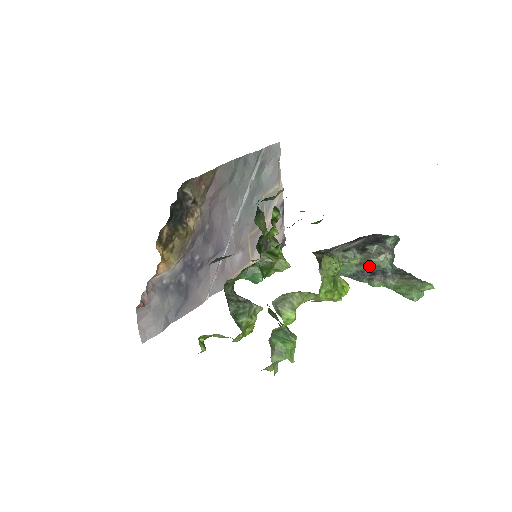
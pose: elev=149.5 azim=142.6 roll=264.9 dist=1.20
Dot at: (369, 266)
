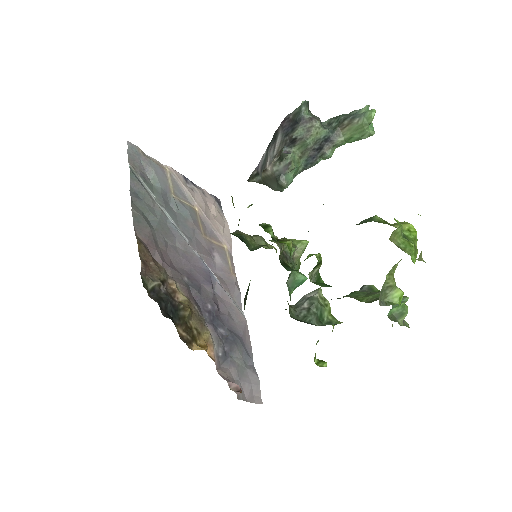
Dot at: (311, 148)
